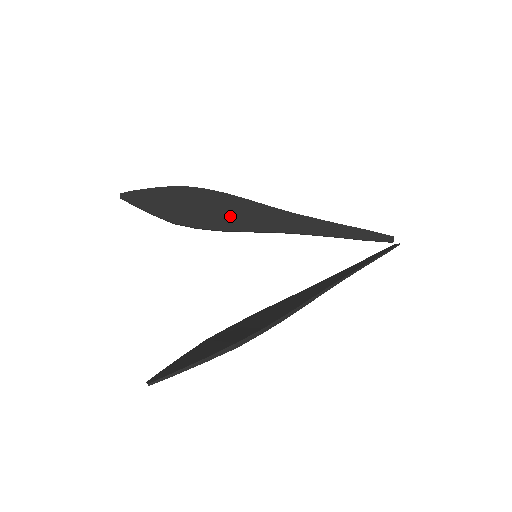
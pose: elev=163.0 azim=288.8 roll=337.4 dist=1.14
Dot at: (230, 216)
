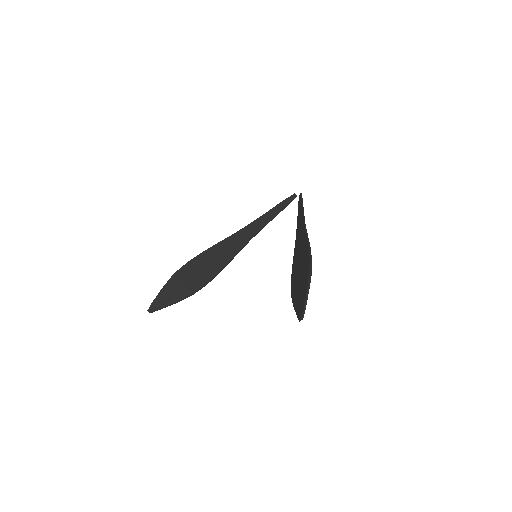
Dot at: (215, 261)
